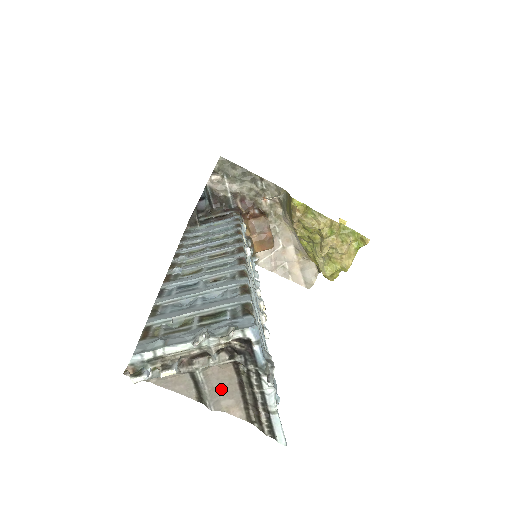
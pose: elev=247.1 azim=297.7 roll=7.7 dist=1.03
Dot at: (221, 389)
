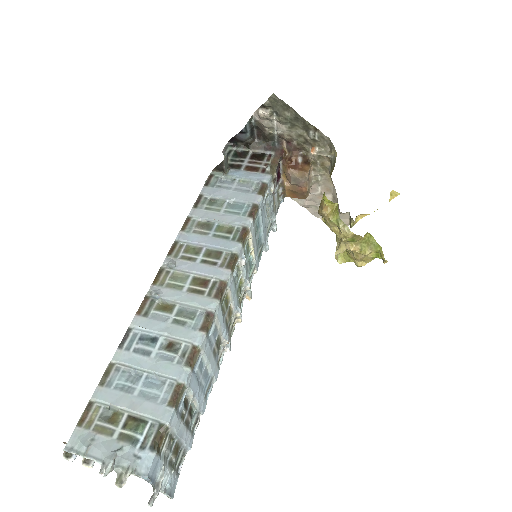
Dot at: occluded
